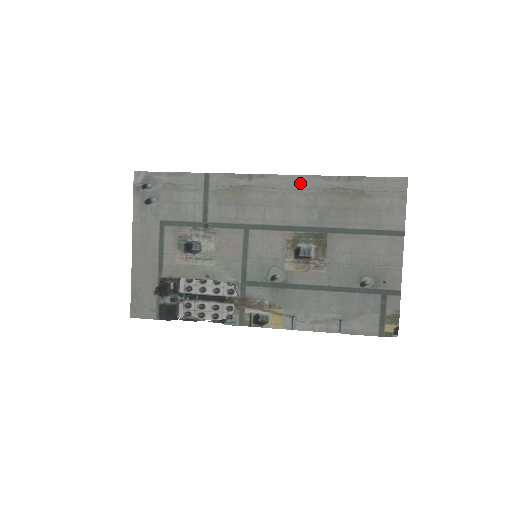
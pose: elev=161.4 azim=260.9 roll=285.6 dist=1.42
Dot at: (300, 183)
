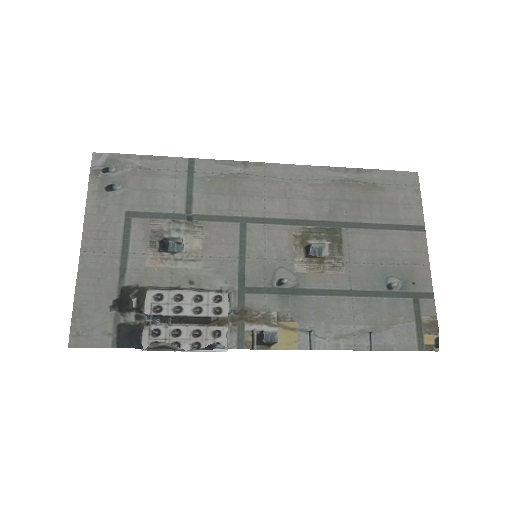
Dot at: (304, 173)
